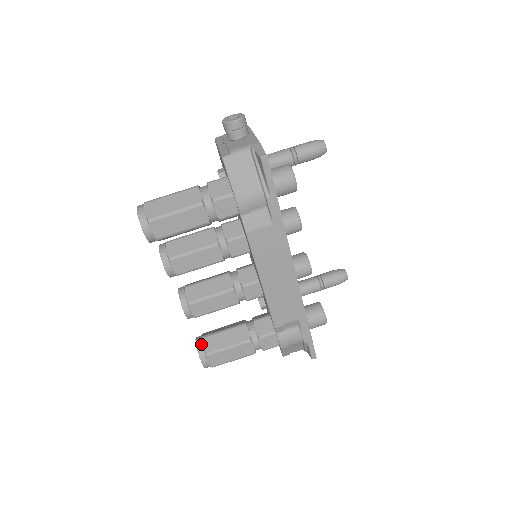
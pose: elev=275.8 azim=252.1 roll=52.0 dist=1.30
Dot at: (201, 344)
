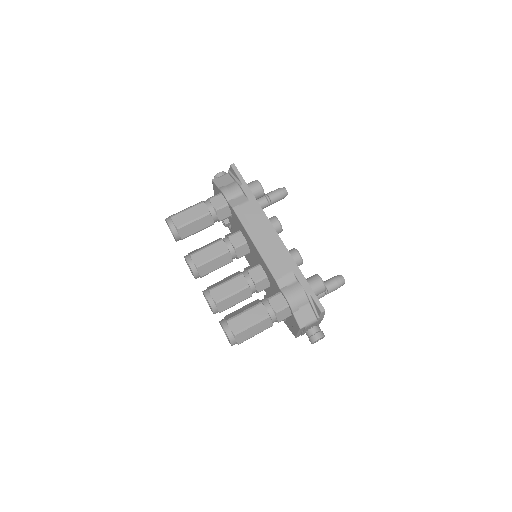
Dot at: (223, 319)
